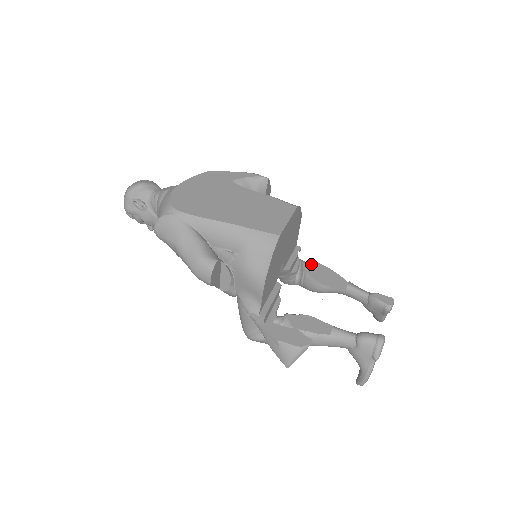
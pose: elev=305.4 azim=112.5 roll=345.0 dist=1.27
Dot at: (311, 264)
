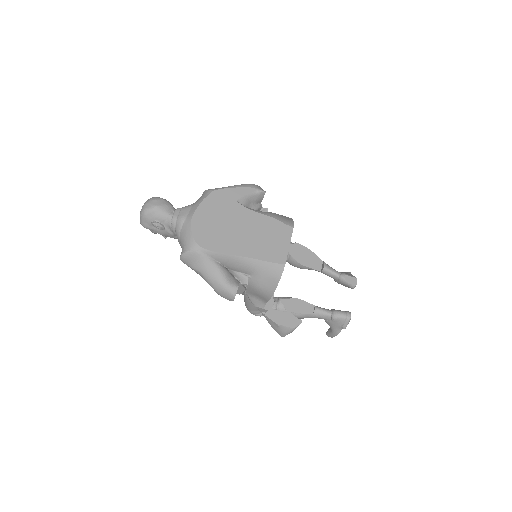
Dot at: (294, 246)
